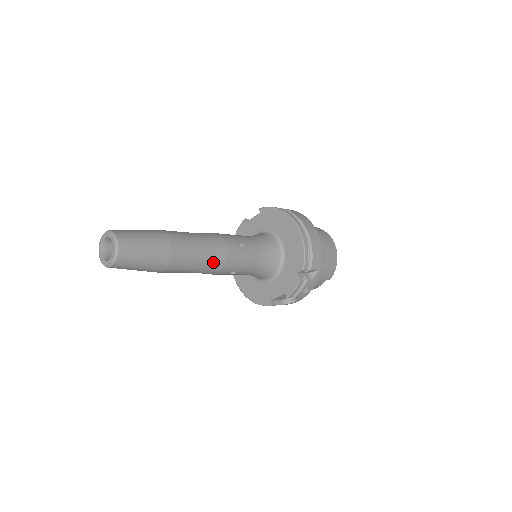
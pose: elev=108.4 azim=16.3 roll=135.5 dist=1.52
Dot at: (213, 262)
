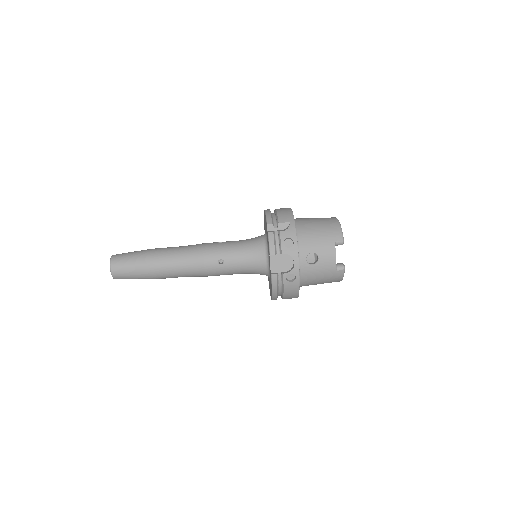
Dot at: (191, 254)
